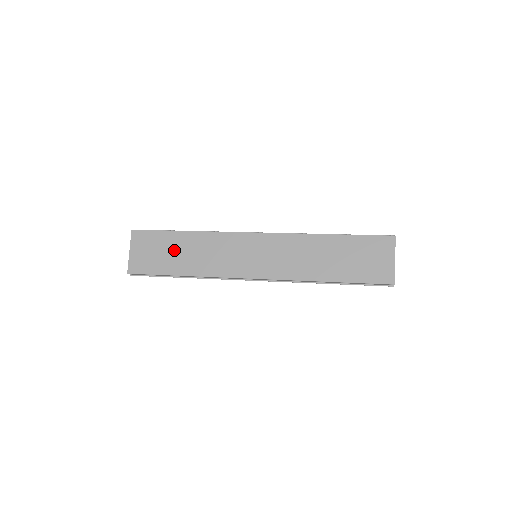
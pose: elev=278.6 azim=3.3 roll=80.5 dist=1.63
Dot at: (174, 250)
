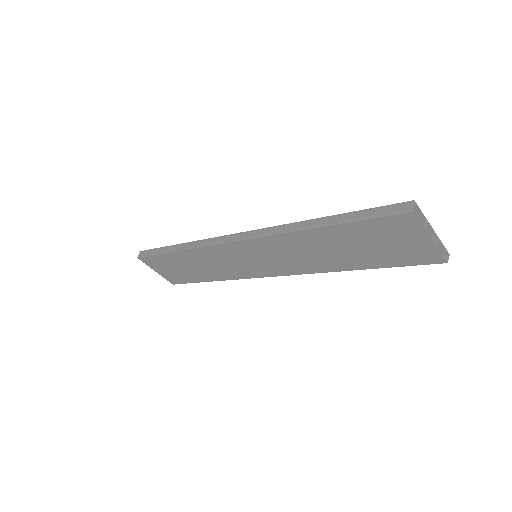
Dot at: (184, 266)
